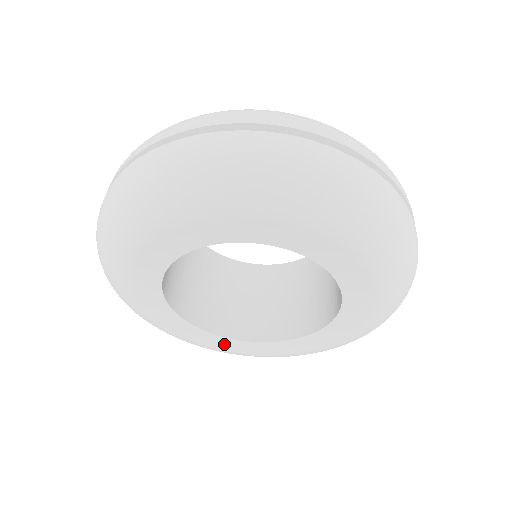
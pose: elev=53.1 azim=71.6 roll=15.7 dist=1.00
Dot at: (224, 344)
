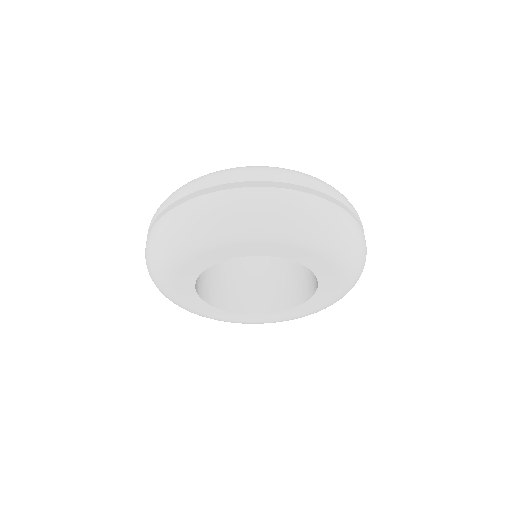
Dot at: (193, 302)
